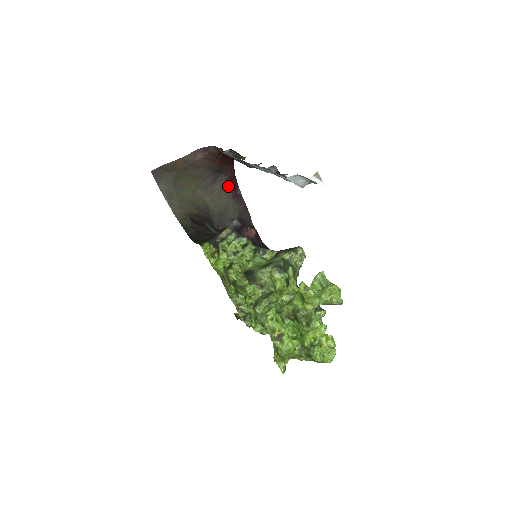
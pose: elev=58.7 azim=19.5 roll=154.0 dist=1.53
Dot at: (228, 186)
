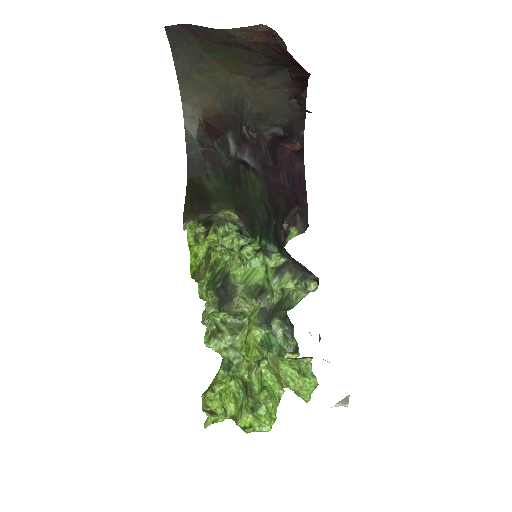
Dot at: (290, 84)
